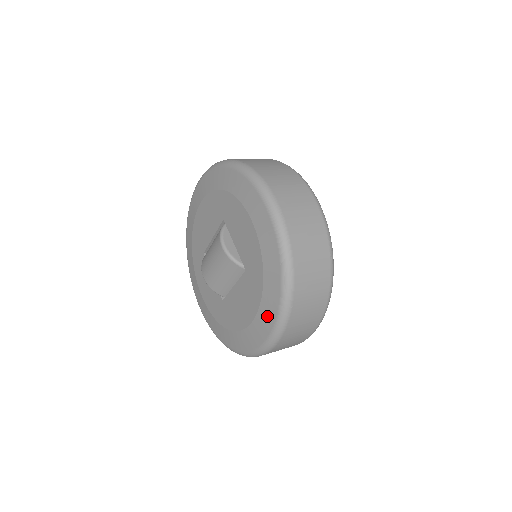
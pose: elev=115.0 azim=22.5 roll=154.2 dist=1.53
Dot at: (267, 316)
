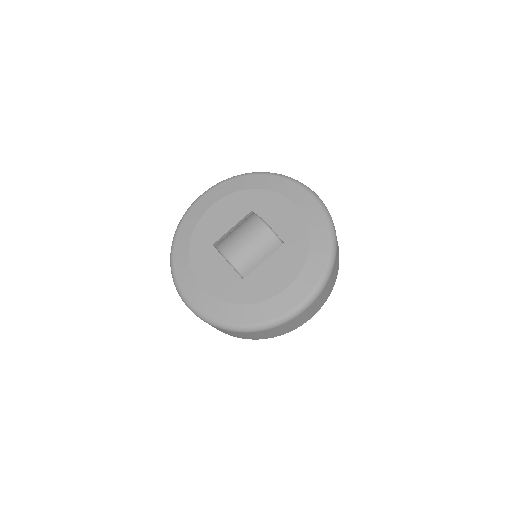
Dot at: (313, 272)
